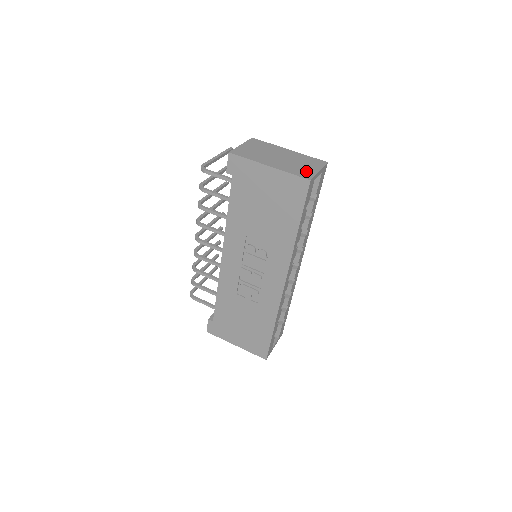
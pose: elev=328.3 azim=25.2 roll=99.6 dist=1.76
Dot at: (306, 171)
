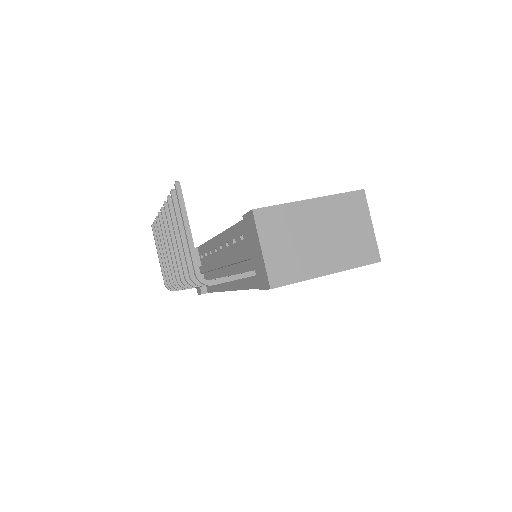
Dot at: (364, 243)
